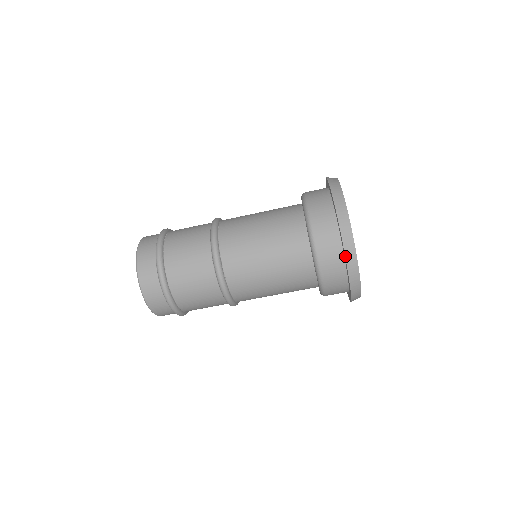
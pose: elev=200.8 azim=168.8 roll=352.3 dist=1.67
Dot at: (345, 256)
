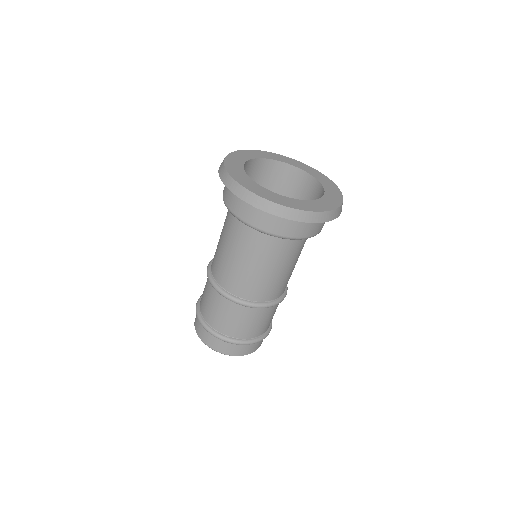
Dot at: occluded
